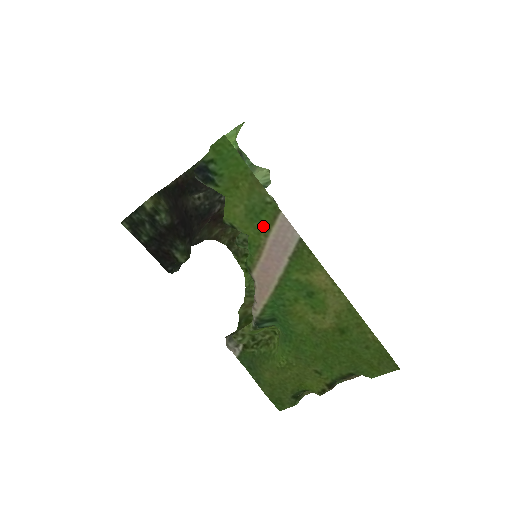
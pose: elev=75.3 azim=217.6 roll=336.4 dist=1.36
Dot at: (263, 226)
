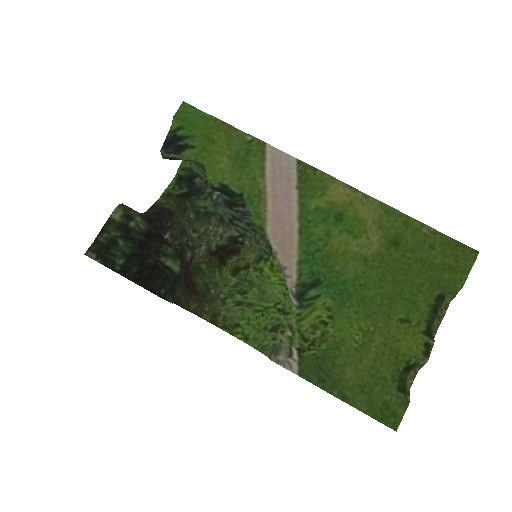
Dot at: (255, 168)
